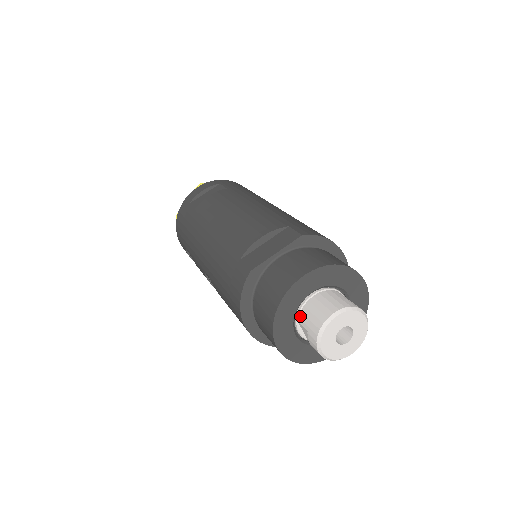
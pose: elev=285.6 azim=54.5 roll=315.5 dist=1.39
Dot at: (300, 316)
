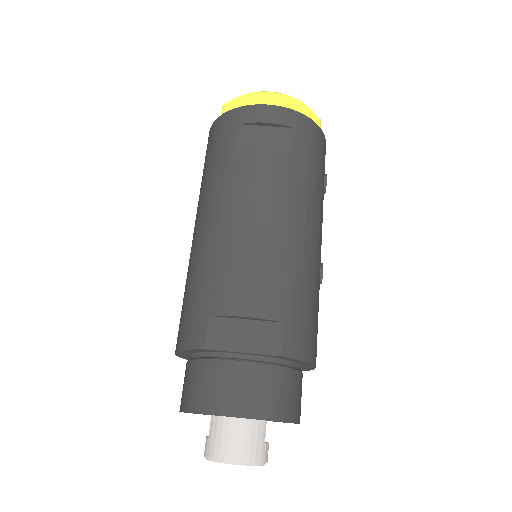
Dot at: (215, 418)
